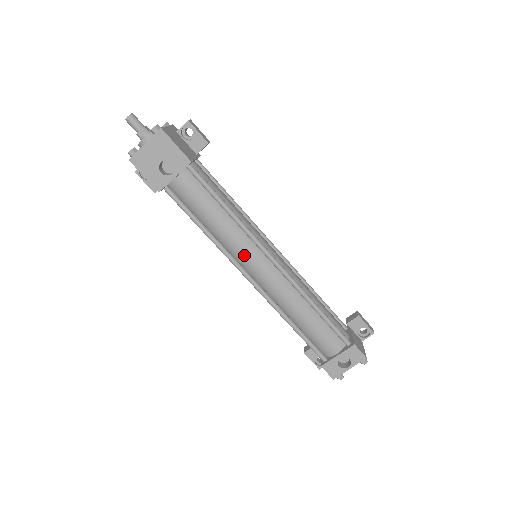
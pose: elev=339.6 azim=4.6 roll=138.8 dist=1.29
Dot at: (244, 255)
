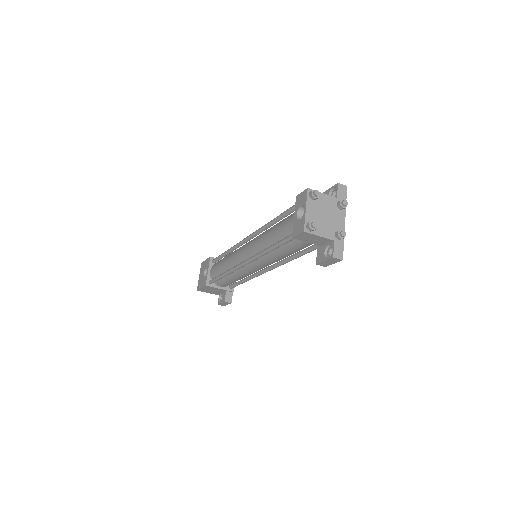
Dot at: (237, 257)
